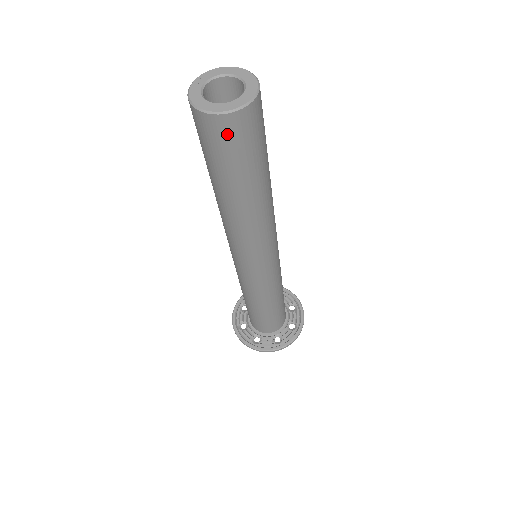
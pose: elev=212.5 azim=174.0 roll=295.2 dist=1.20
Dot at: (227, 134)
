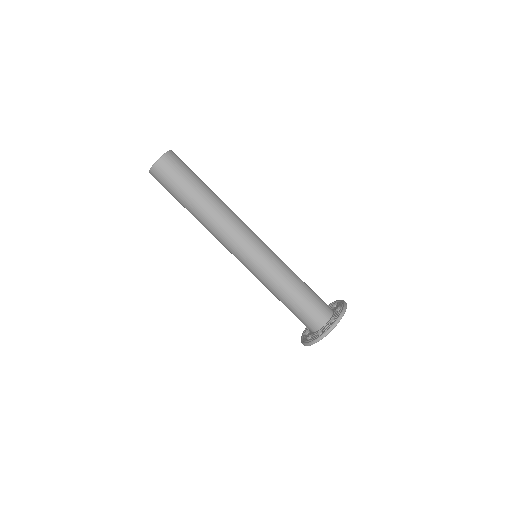
Dot at: (167, 168)
